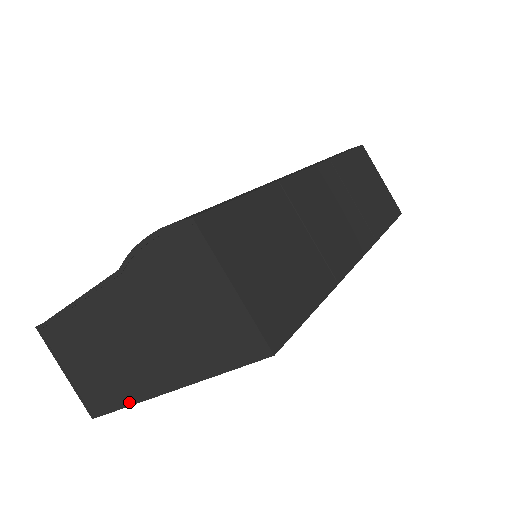
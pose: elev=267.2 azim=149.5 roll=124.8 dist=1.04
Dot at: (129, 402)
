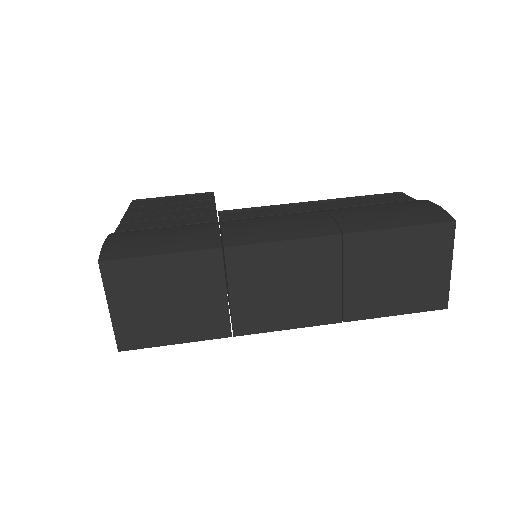
Dot at: occluded
